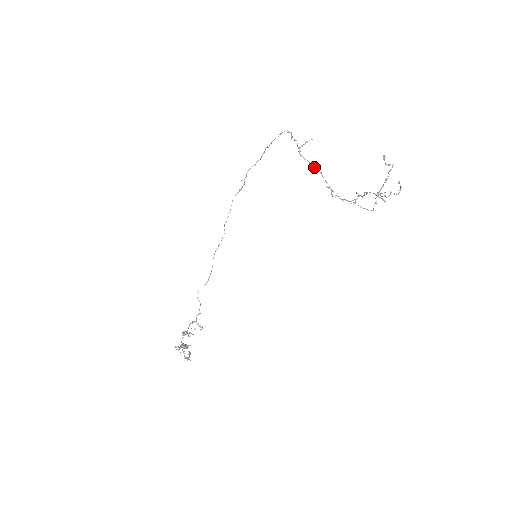
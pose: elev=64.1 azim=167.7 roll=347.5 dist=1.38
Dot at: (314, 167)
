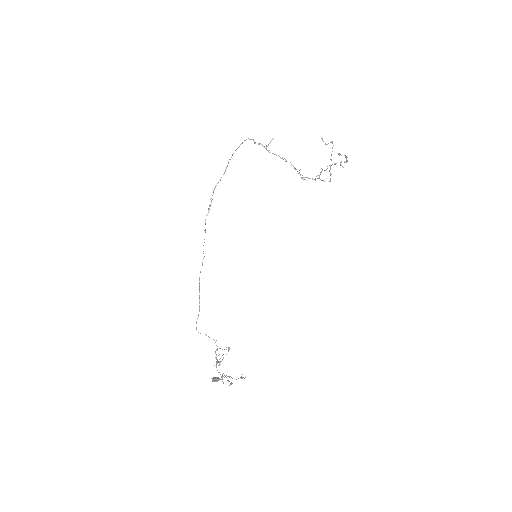
Dot at: occluded
